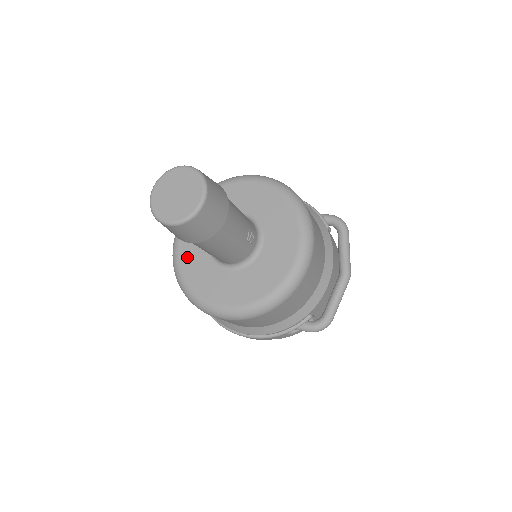
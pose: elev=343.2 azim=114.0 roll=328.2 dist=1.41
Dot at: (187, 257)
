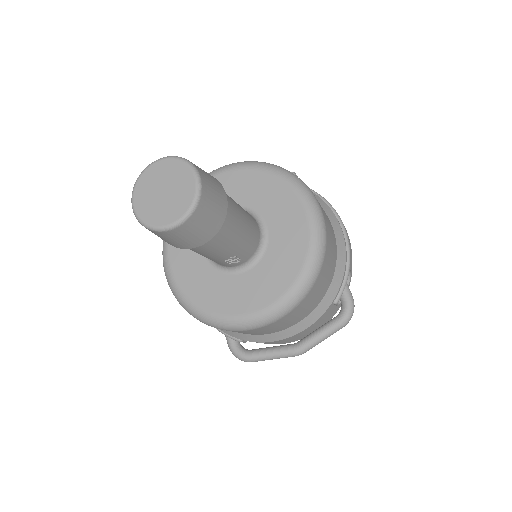
Dot at: occluded
